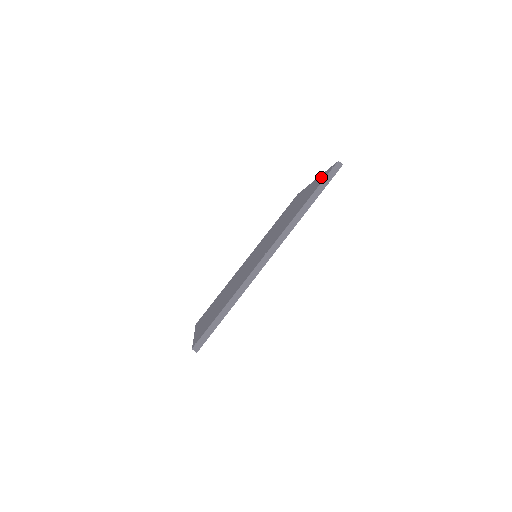
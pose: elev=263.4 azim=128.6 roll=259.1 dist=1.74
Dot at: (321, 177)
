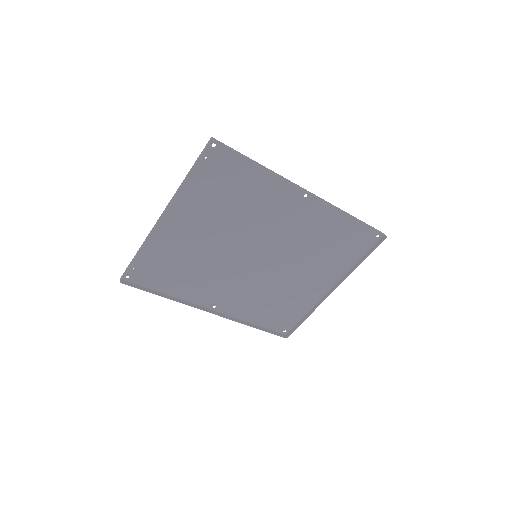
Dot at: (356, 252)
